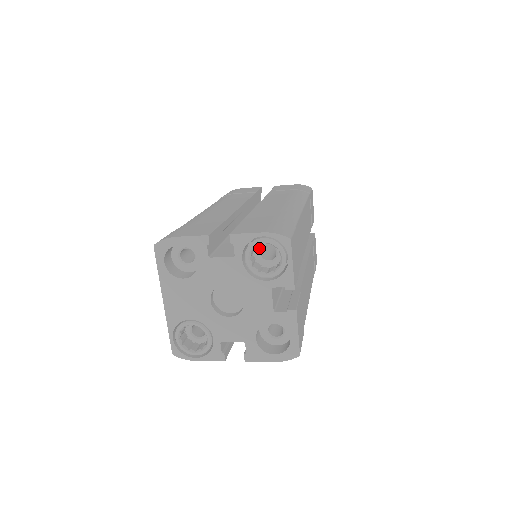
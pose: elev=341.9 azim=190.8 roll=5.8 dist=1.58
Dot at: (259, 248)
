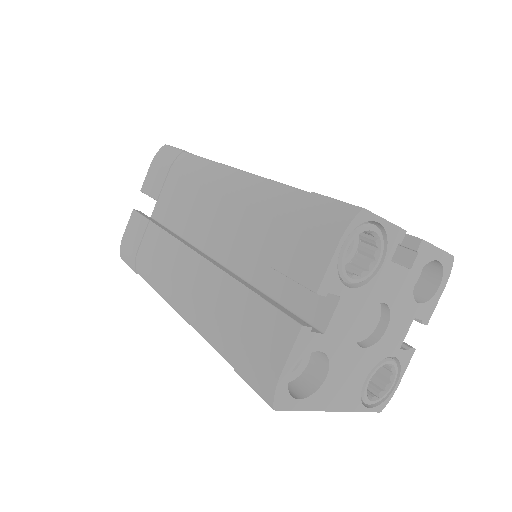
Dot at: occluded
